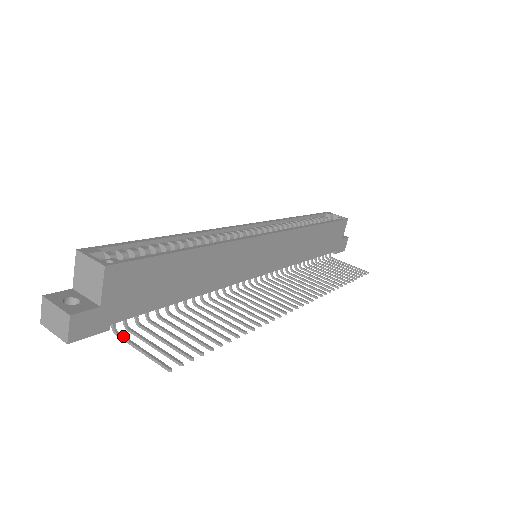
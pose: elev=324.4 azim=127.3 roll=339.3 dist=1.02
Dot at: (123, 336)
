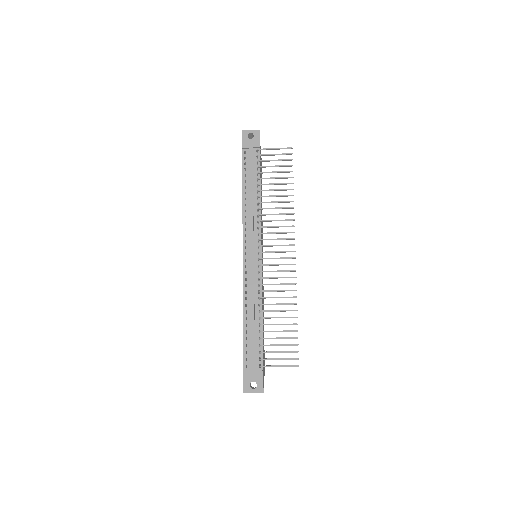
Dot at: occluded
